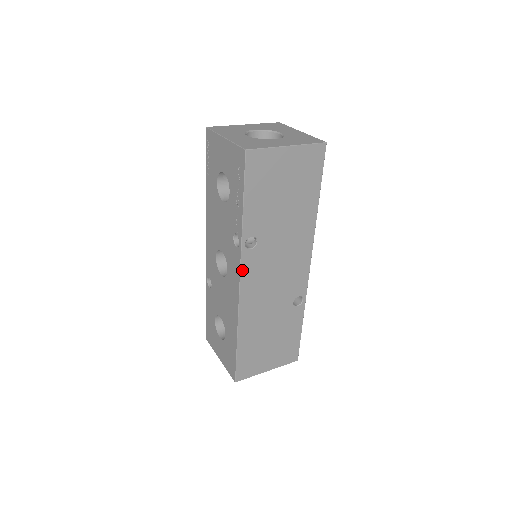
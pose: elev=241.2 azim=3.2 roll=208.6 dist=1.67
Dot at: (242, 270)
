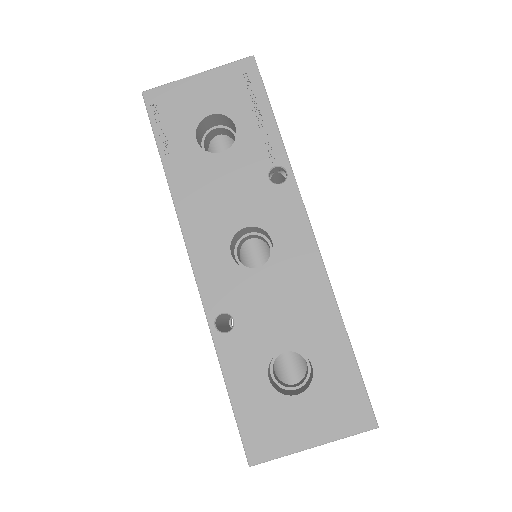
Dot at: (305, 209)
